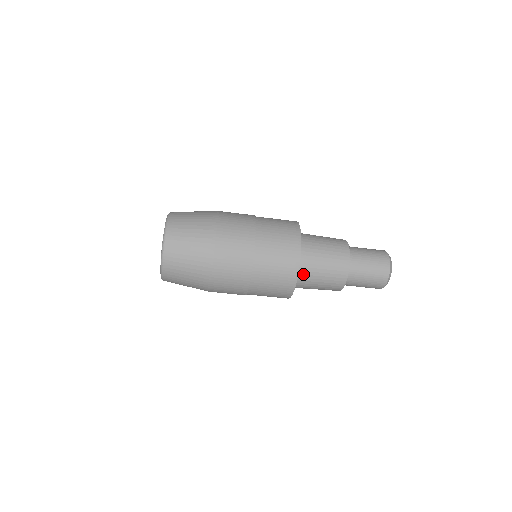
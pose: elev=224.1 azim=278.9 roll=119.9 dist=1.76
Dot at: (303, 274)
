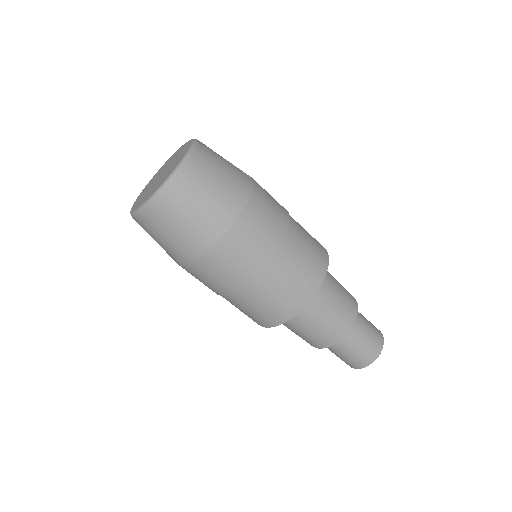
Dot at: (303, 309)
